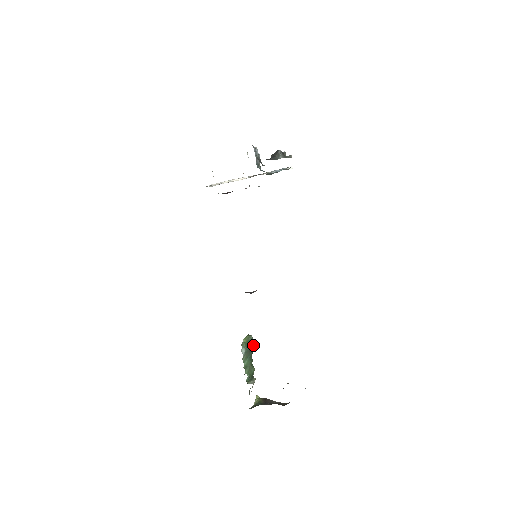
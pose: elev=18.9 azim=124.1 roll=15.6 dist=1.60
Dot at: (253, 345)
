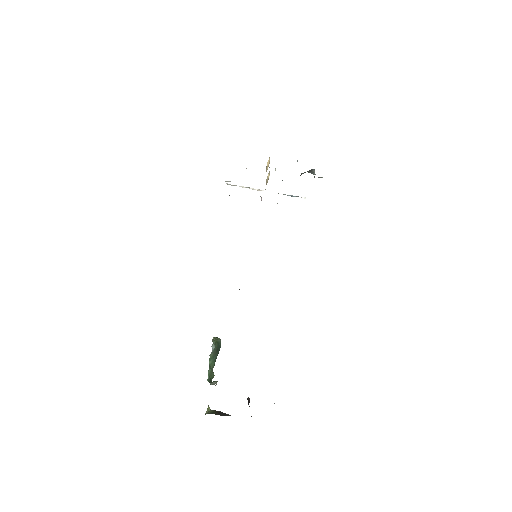
Dot at: occluded
